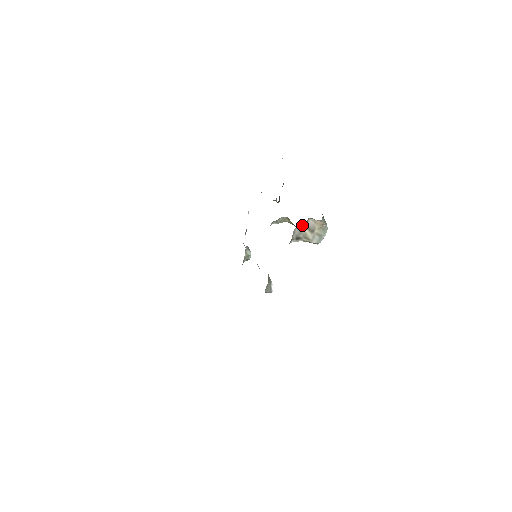
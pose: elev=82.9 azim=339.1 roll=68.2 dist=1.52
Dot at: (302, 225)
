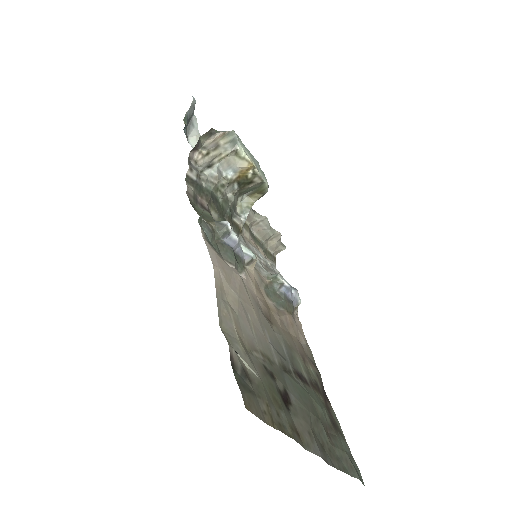
Dot at: (201, 155)
